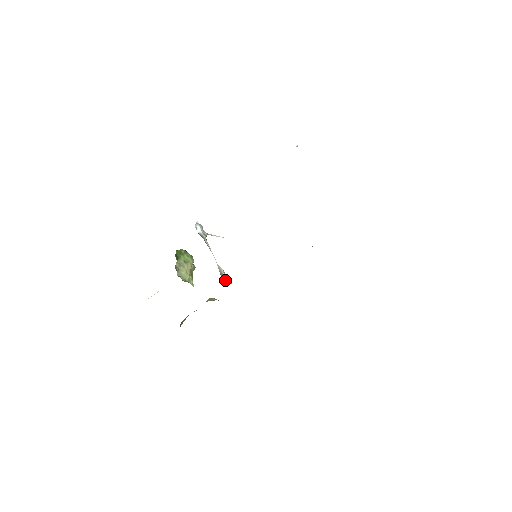
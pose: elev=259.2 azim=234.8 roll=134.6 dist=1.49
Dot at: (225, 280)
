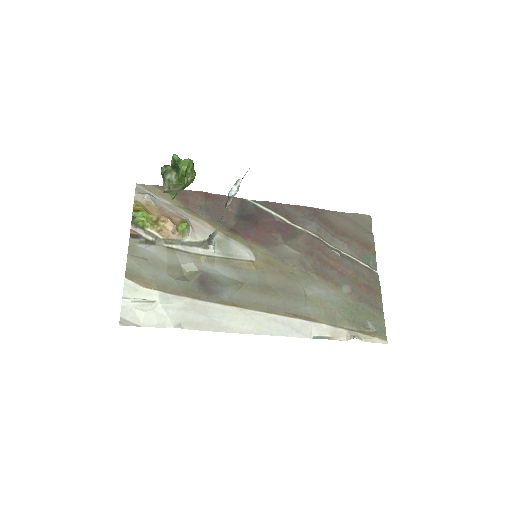
Dot at: (212, 242)
